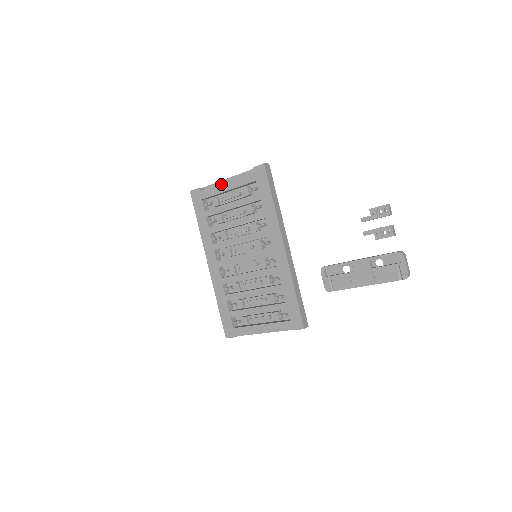
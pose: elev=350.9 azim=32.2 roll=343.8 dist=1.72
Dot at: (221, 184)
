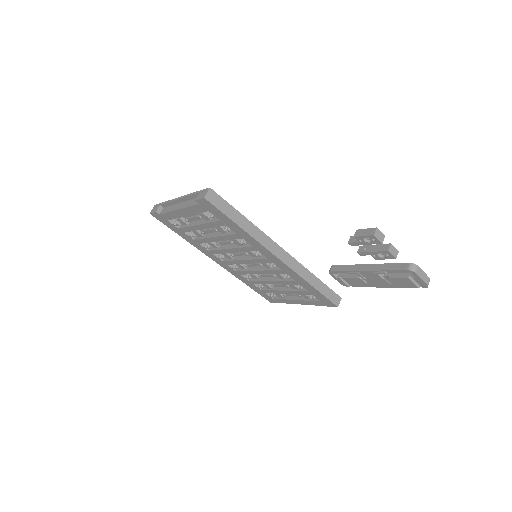
Dot at: (175, 211)
